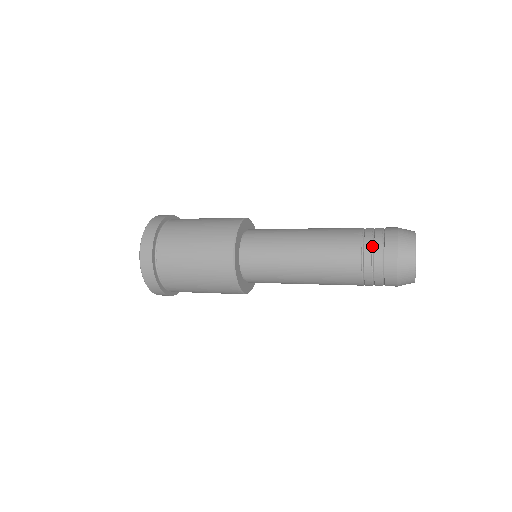
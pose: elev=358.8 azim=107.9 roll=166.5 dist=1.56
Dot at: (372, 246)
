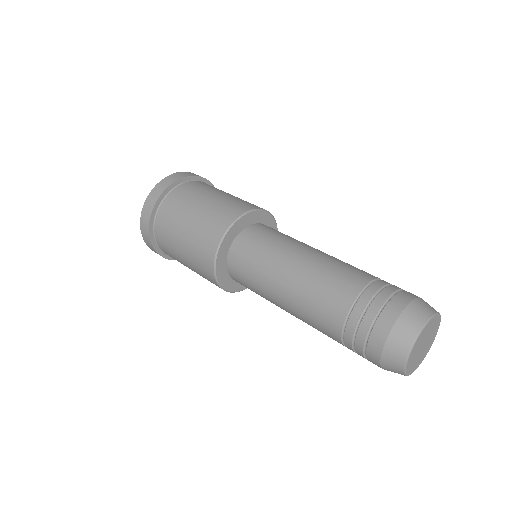
Dot at: (361, 315)
